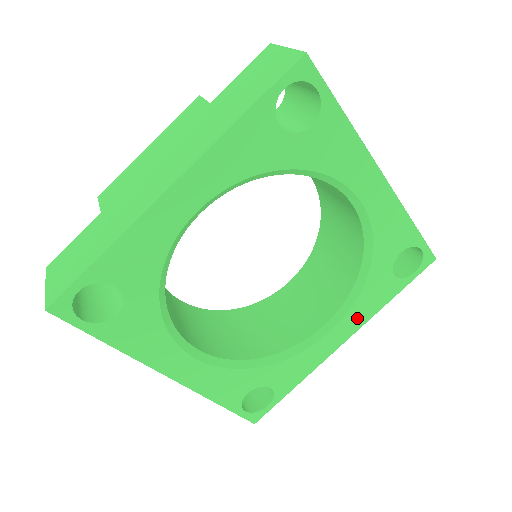
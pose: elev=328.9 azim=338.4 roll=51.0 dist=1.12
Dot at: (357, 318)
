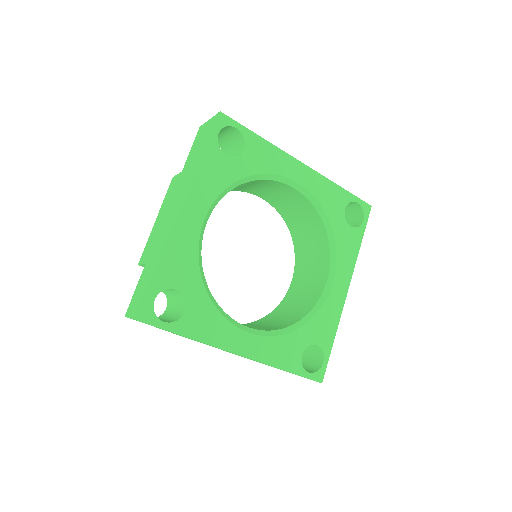
Dot at: (345, 267)
